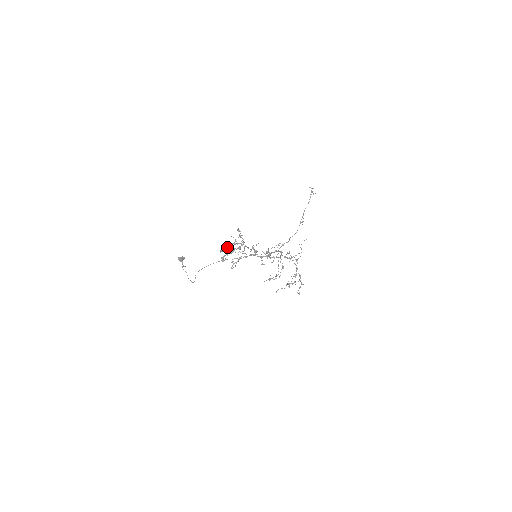
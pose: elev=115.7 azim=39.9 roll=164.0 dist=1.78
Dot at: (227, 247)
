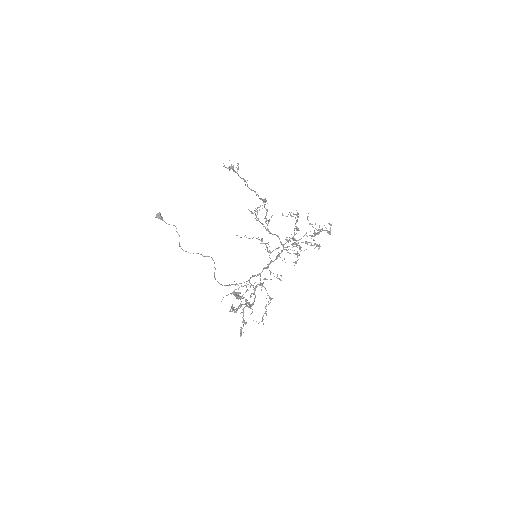
Dot at: (236, 311)
